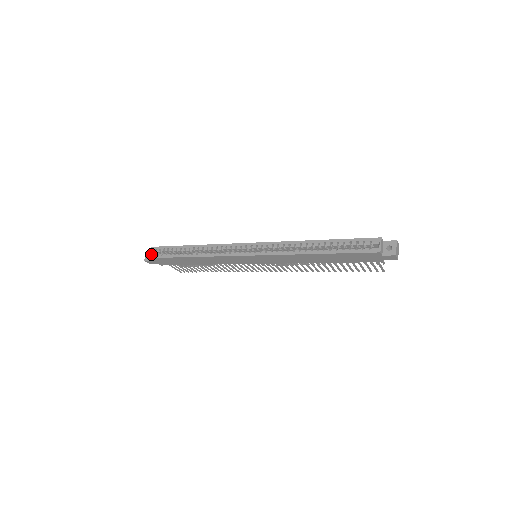
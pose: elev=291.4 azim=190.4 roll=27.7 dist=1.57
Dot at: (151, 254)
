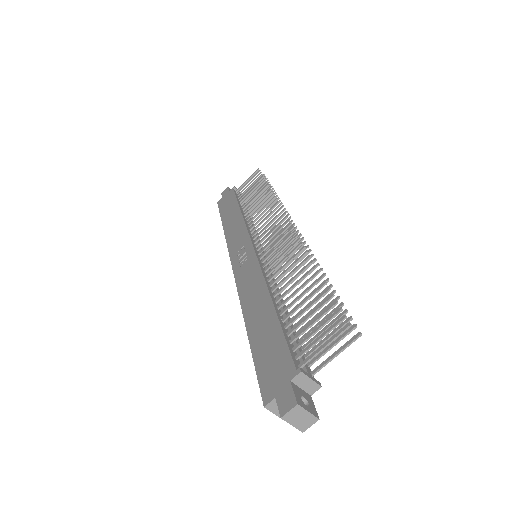
Dot at: occluded
